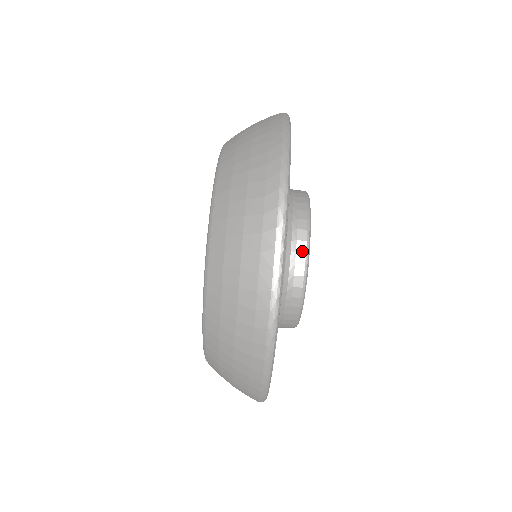
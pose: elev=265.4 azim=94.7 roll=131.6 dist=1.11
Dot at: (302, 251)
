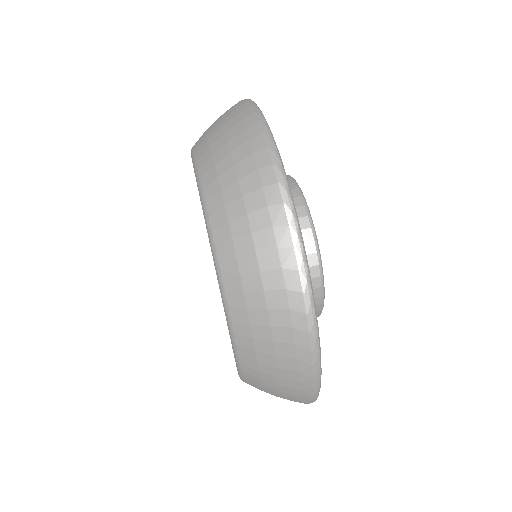
Dot at: occluded
